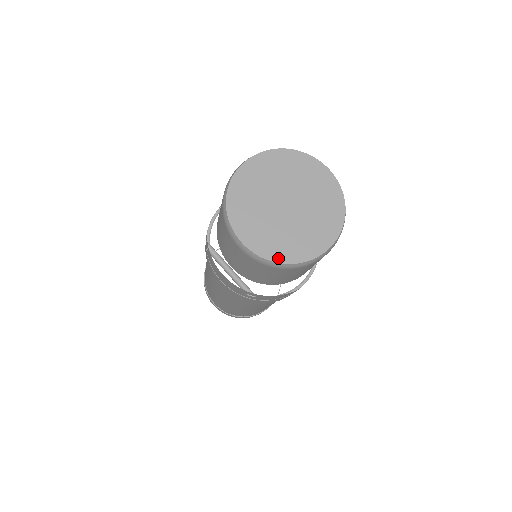
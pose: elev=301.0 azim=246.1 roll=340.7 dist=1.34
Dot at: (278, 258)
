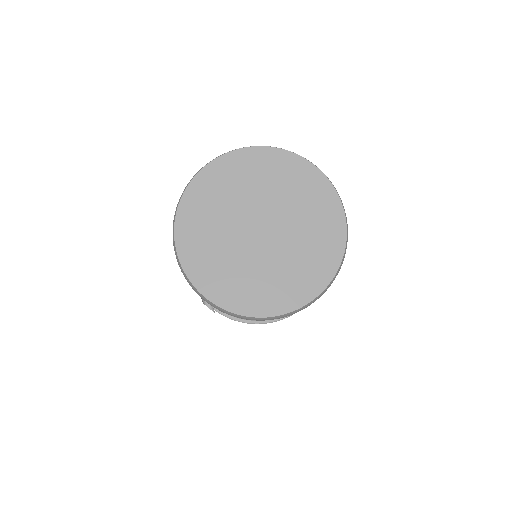
Dot at: (216, 297)
